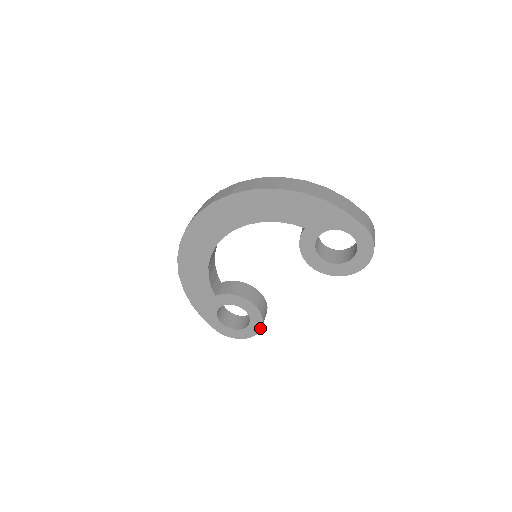
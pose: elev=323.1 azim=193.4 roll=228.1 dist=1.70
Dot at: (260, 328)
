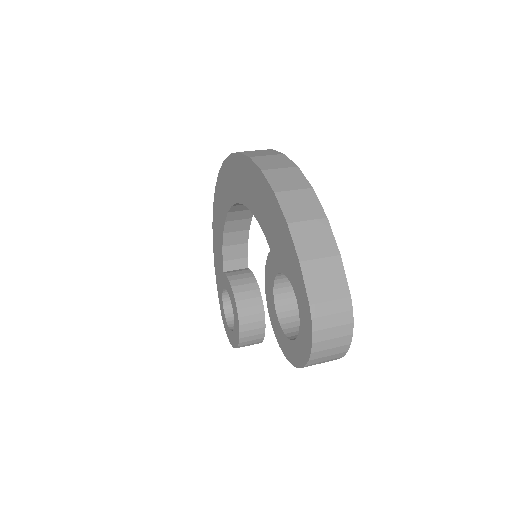
Dot at: (238, 344)
